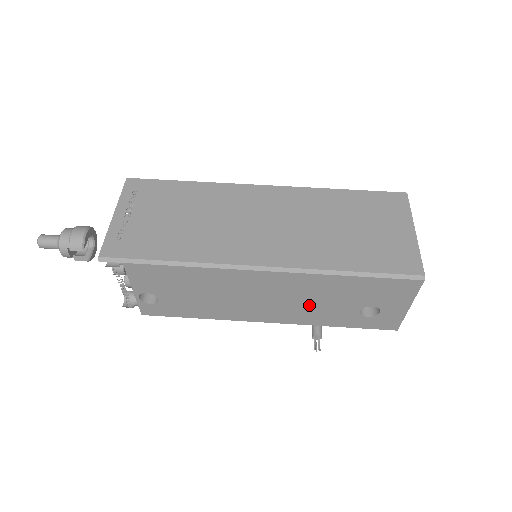
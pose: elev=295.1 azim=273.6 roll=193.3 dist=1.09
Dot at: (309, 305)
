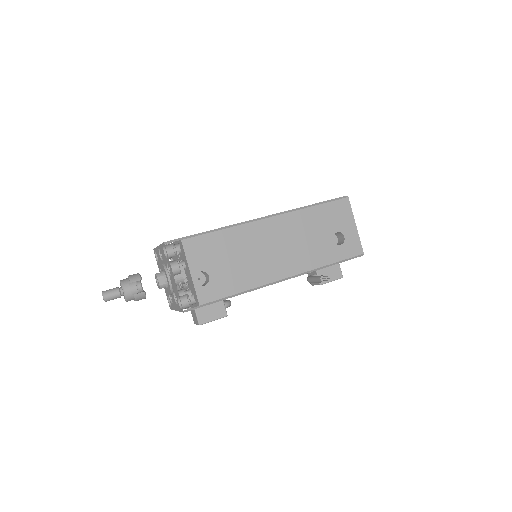
Dot at: (303, 245)
